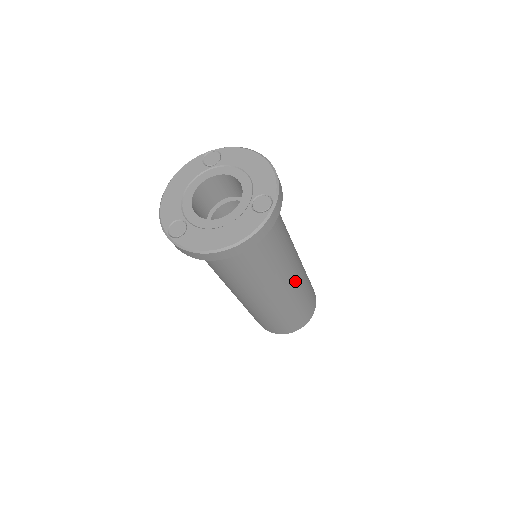
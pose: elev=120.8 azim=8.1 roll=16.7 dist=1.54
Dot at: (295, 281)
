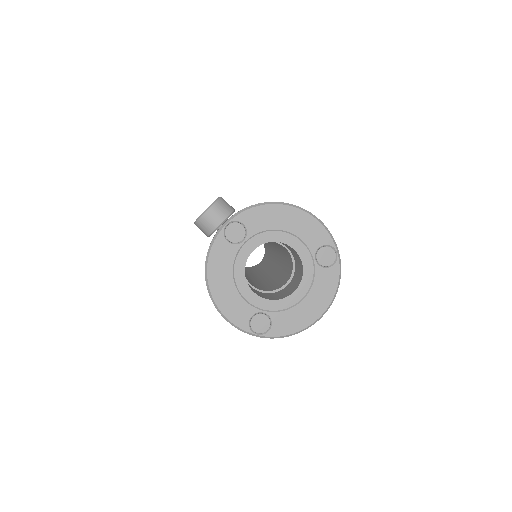
Dot at: occluded
